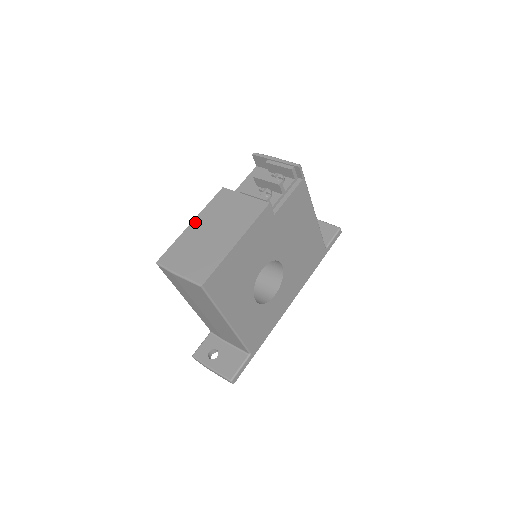
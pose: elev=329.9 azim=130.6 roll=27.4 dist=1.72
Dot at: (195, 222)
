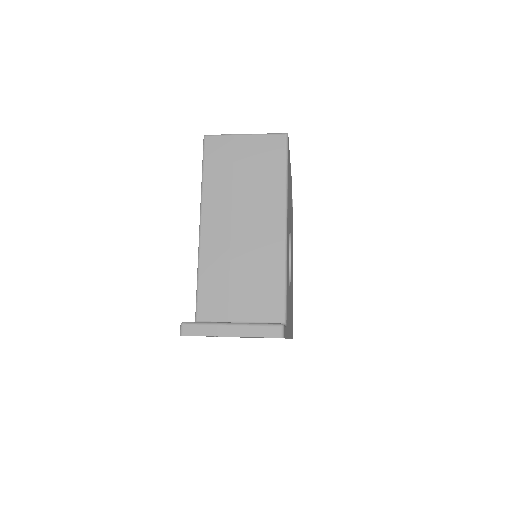
Dot at: occluded
